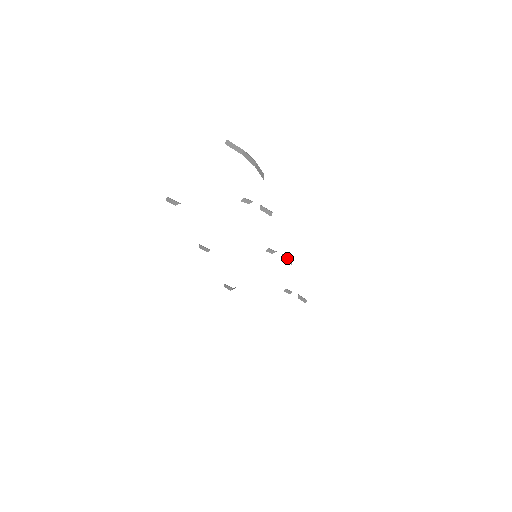
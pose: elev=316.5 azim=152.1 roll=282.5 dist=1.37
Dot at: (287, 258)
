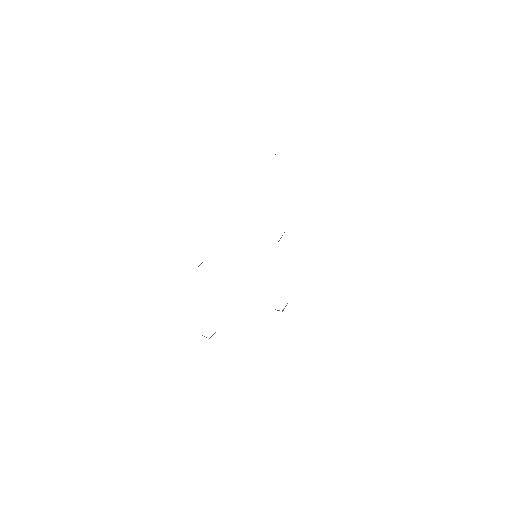
Dot at: occluded
